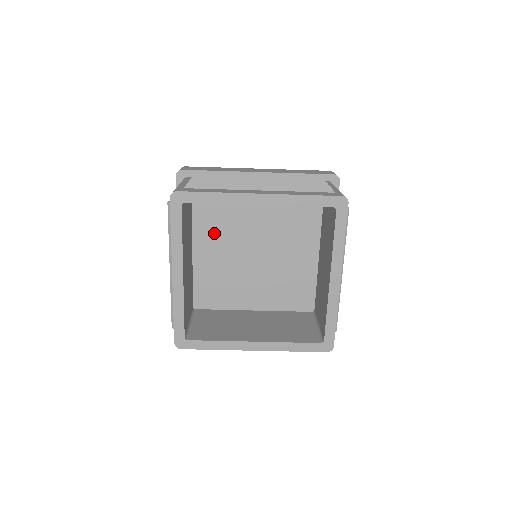
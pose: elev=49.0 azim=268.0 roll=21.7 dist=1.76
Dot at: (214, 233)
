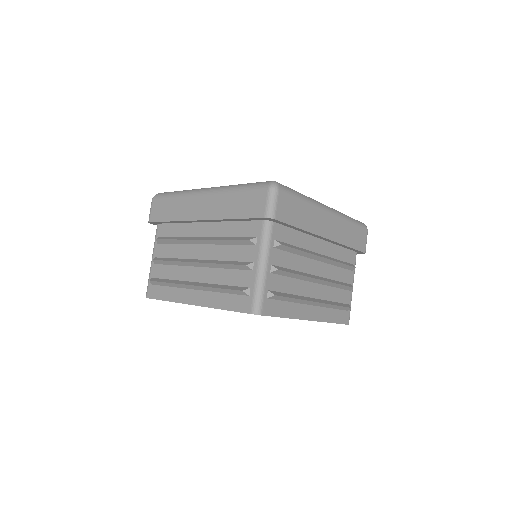
Dot at: occluded
